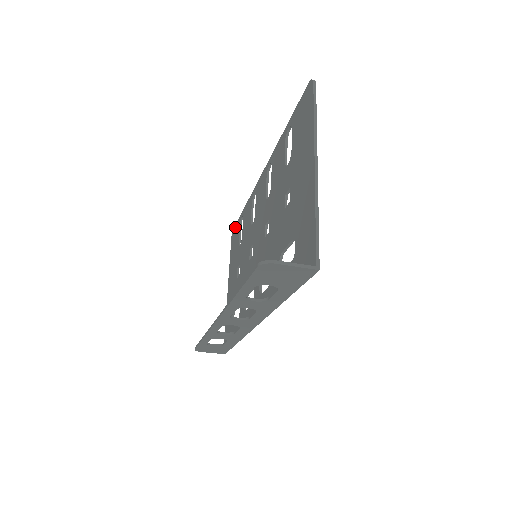
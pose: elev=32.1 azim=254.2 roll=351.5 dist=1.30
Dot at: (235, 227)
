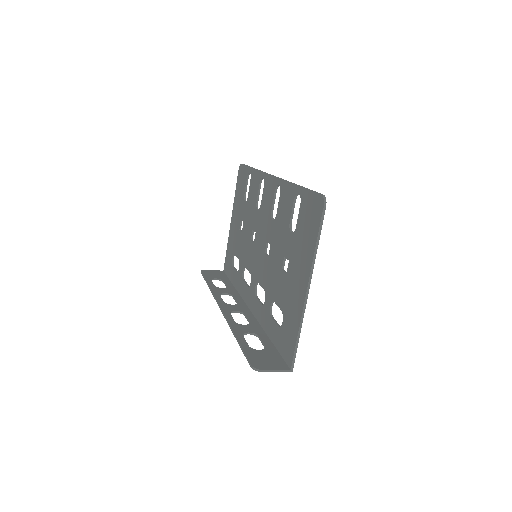
Dot at: (243, 167)
